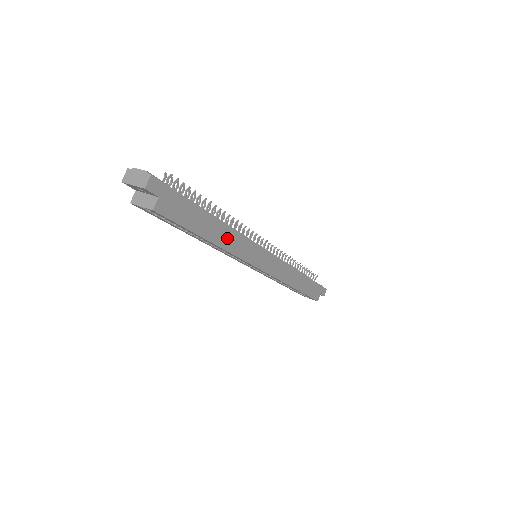
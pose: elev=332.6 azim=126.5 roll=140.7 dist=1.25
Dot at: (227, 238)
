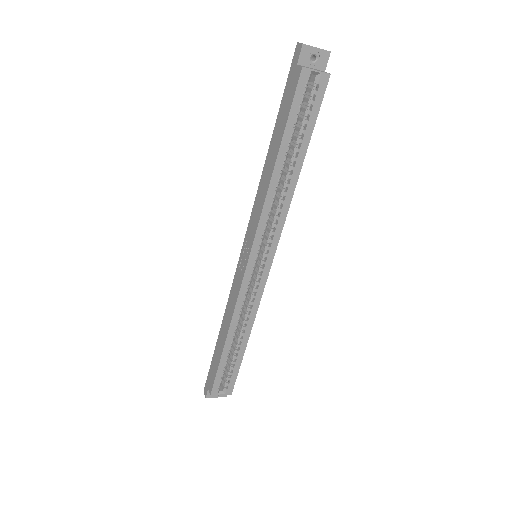
Dot at: occluded
